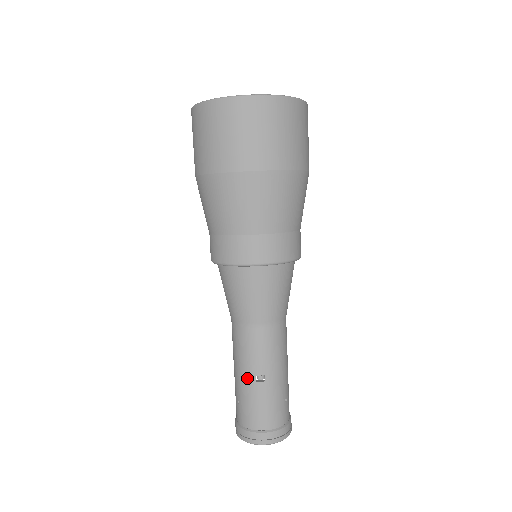
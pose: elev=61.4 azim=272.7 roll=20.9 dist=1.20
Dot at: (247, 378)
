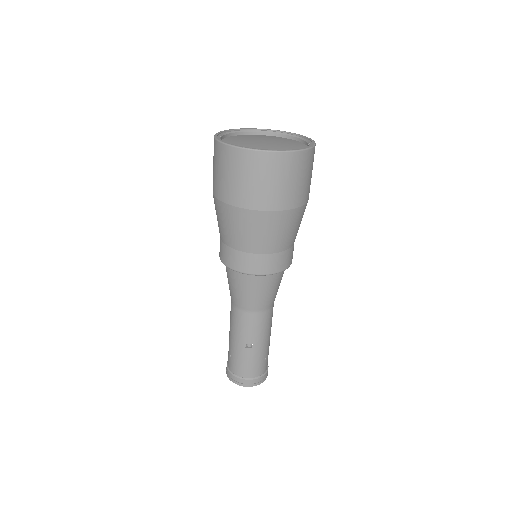
Dot at: (239, 344)
